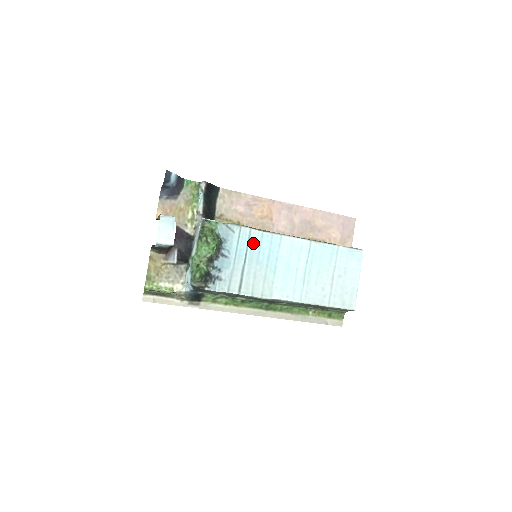
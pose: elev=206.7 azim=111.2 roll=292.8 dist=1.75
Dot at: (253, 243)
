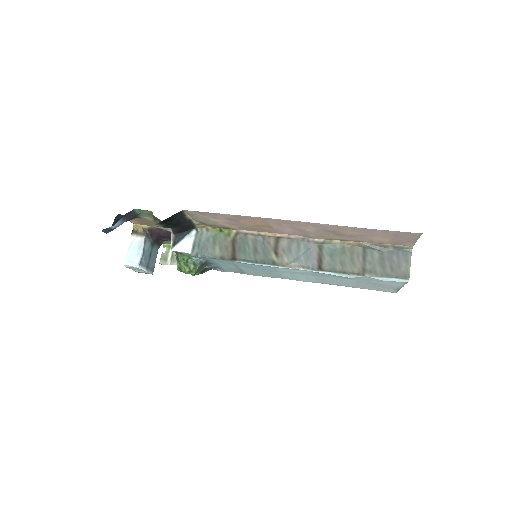
Dot at: (241, 264)
